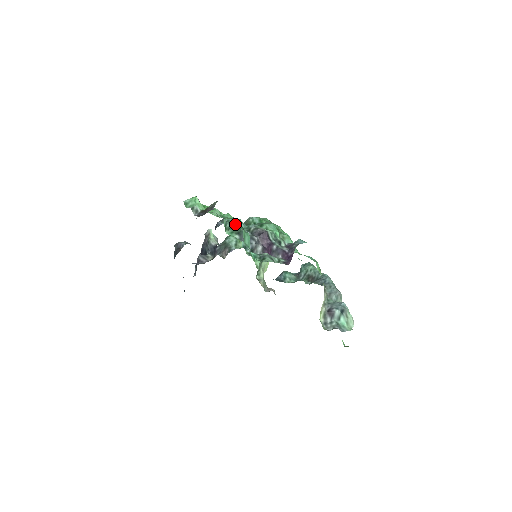
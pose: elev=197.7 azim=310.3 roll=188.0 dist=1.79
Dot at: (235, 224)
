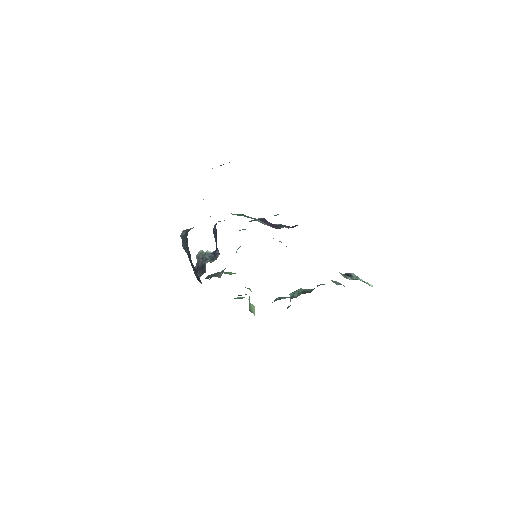
Dot at: occluded
